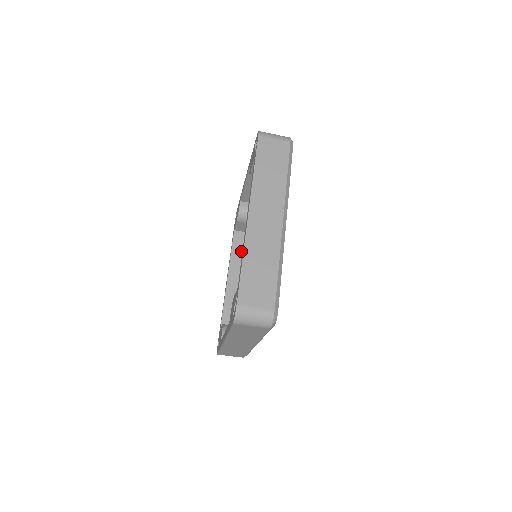
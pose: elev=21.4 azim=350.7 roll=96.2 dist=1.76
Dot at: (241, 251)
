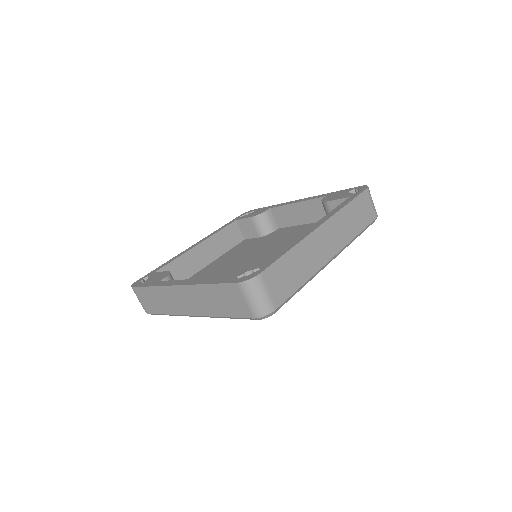
Dot at: (225, 239)
